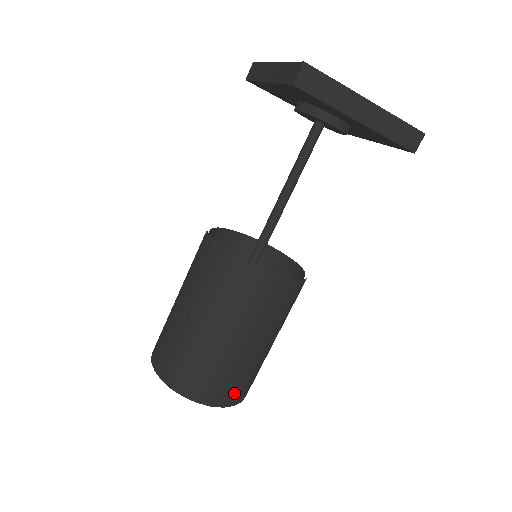
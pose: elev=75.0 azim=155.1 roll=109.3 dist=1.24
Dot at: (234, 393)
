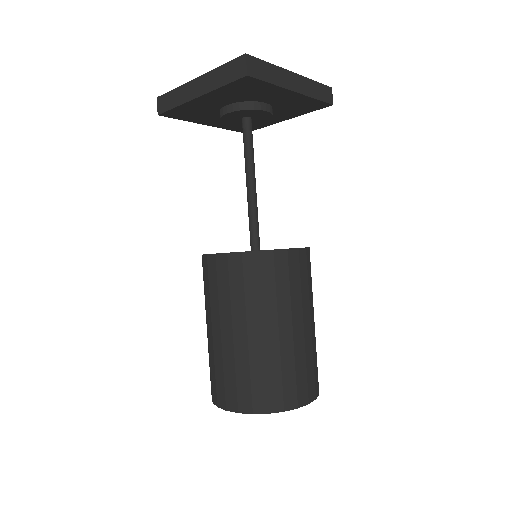
Dot at: (316, 380)
